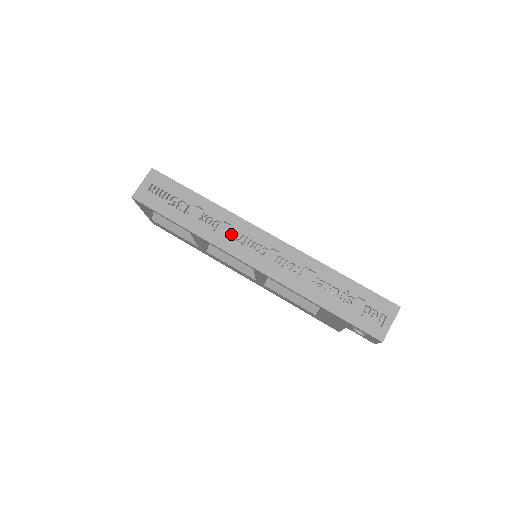
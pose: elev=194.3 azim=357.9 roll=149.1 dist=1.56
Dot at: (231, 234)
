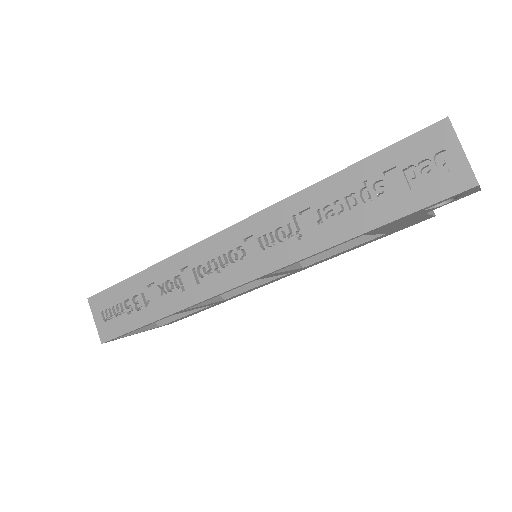
Dot at: (199, 274)
